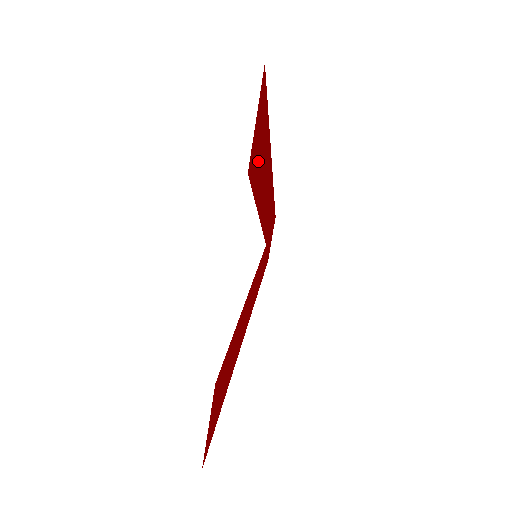
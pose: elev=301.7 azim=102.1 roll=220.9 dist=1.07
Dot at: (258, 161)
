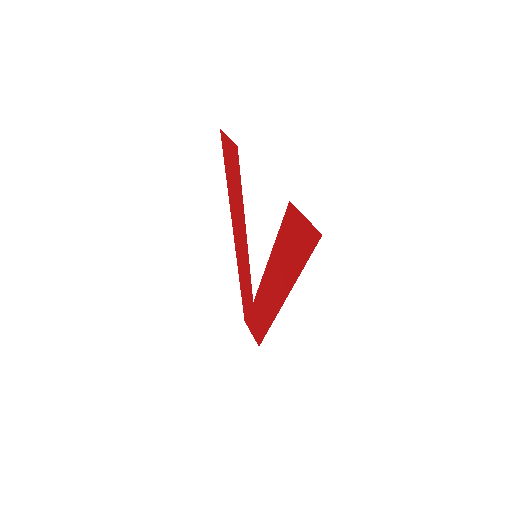
Dot at: (234, 172)
